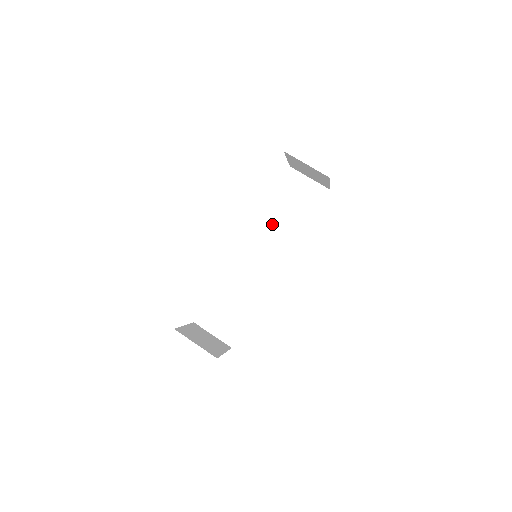
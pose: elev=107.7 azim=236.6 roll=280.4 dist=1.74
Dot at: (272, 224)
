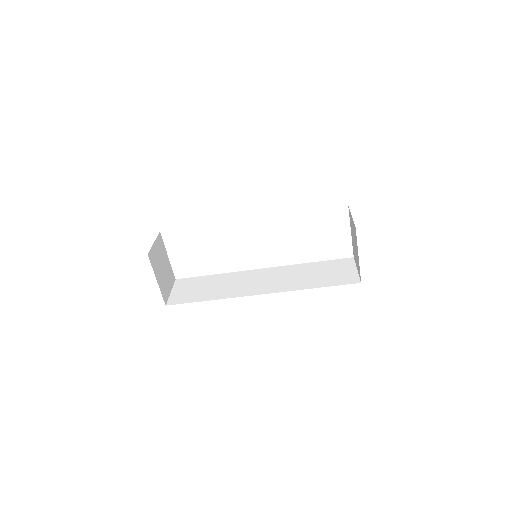
Dot at: (296, 272)
